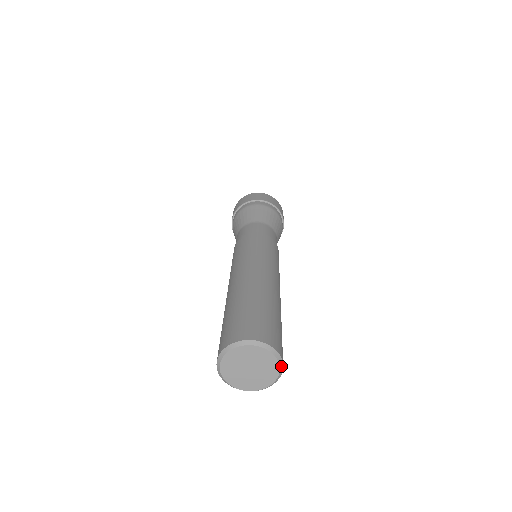
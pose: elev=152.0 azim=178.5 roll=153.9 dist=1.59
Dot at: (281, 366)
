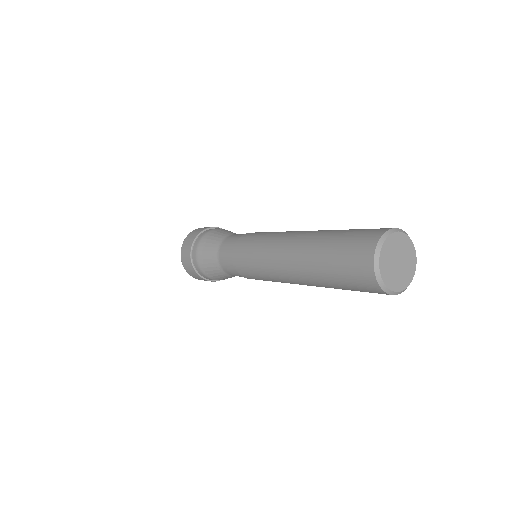
Dot at: (415, 251)
